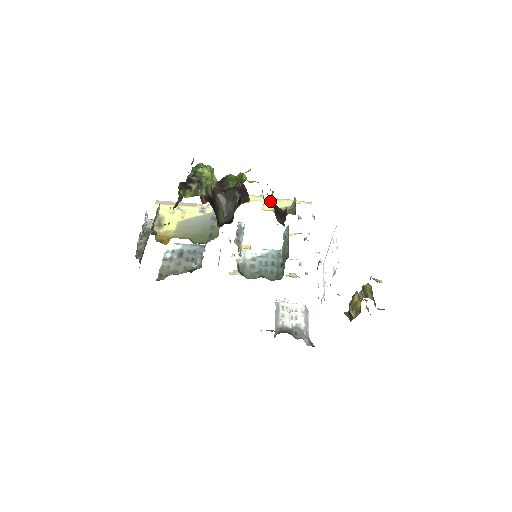
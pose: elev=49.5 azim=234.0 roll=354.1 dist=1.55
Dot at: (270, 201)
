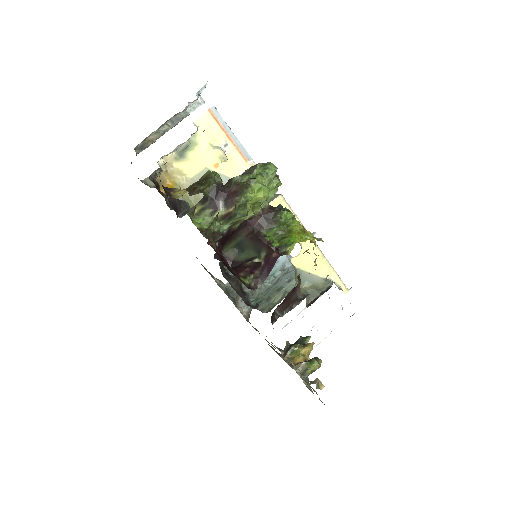
Dot at: (312, 253)
